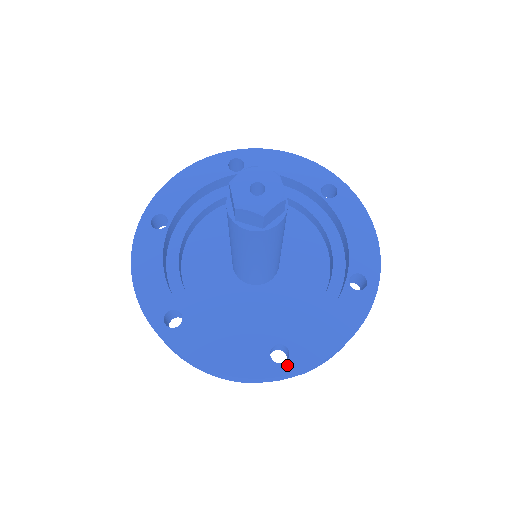
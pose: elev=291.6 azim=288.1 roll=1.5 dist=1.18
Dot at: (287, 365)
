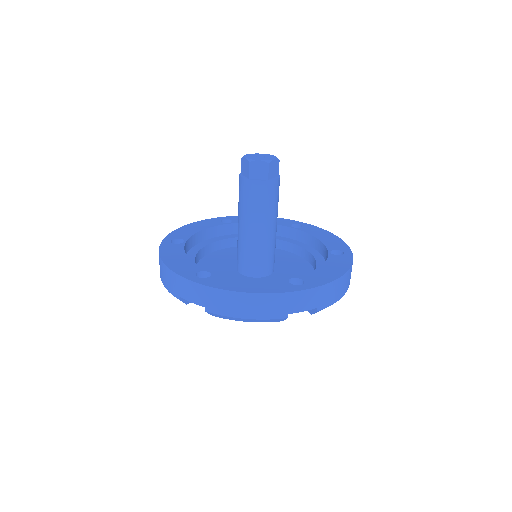
Dot at: (305, 285)
